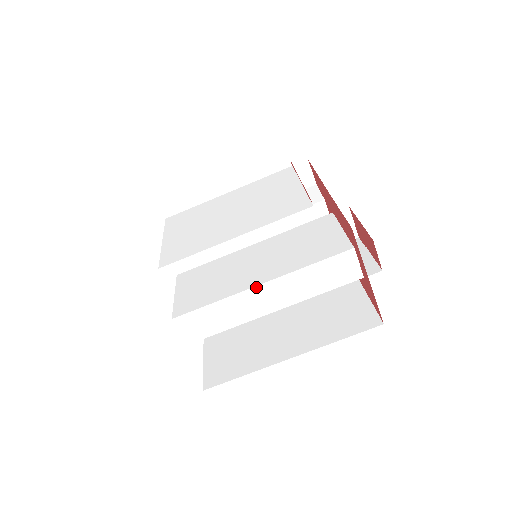
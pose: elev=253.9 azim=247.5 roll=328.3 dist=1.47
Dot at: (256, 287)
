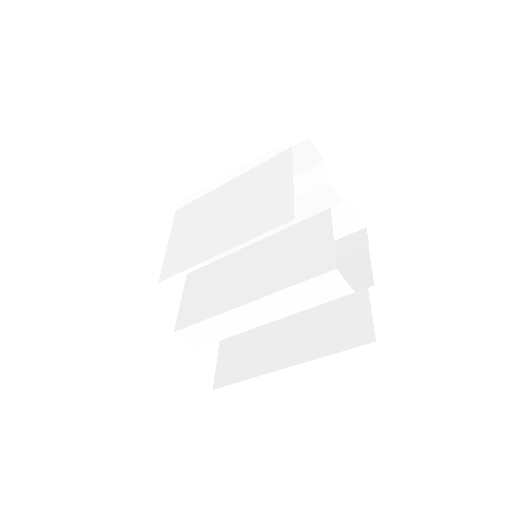
Dot at: (243, 306)
